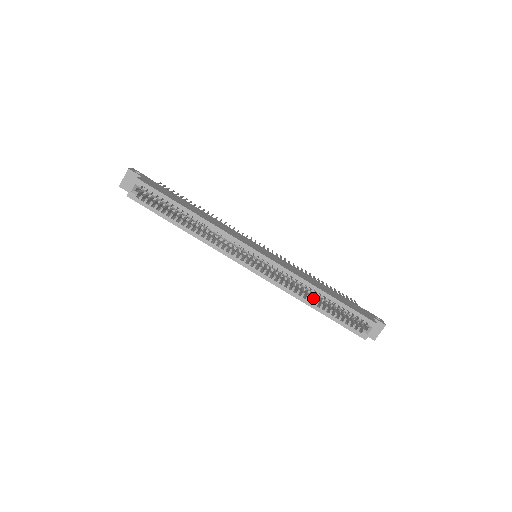
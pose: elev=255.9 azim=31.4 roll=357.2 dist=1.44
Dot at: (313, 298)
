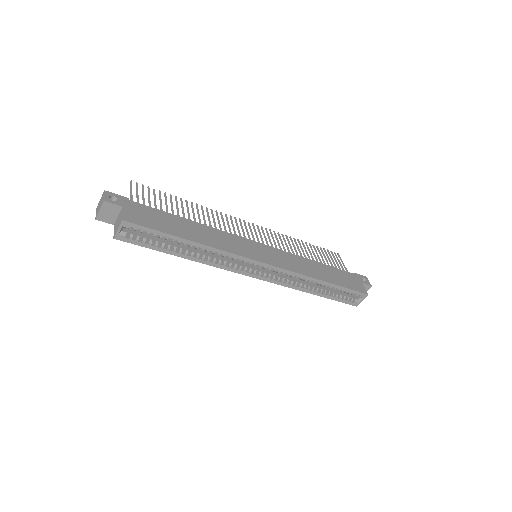
Dot at: (313, 286)
